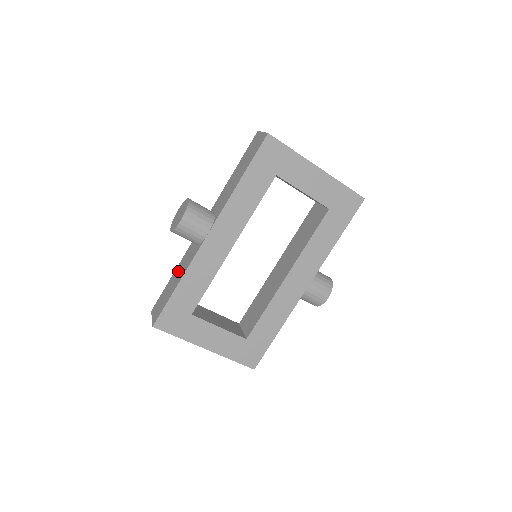
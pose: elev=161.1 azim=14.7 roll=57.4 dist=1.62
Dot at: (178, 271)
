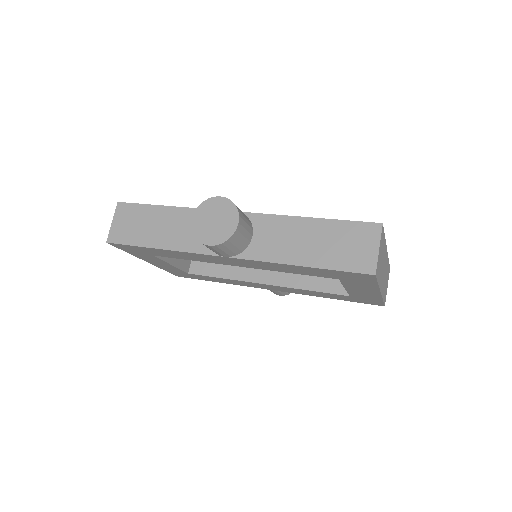
Dot at: (171, 222)
